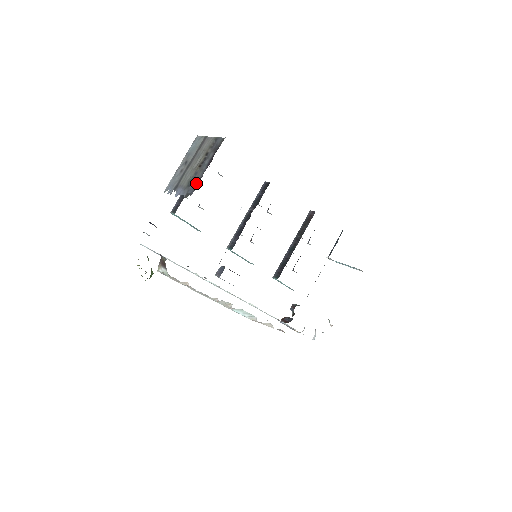
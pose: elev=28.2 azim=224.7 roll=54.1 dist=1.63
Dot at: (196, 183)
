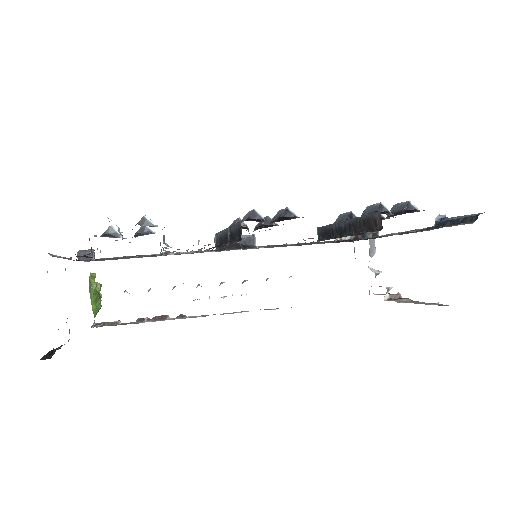
Dot at: occluded
